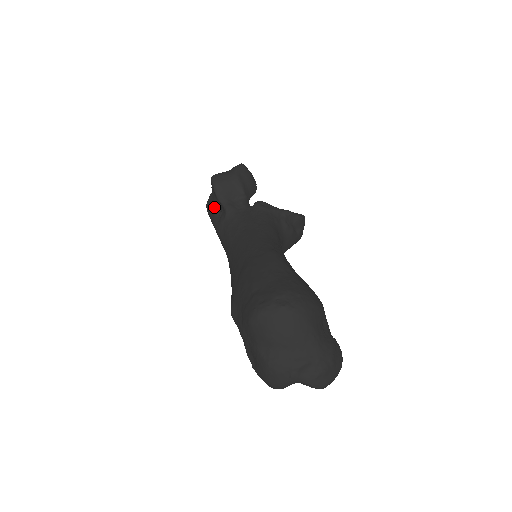
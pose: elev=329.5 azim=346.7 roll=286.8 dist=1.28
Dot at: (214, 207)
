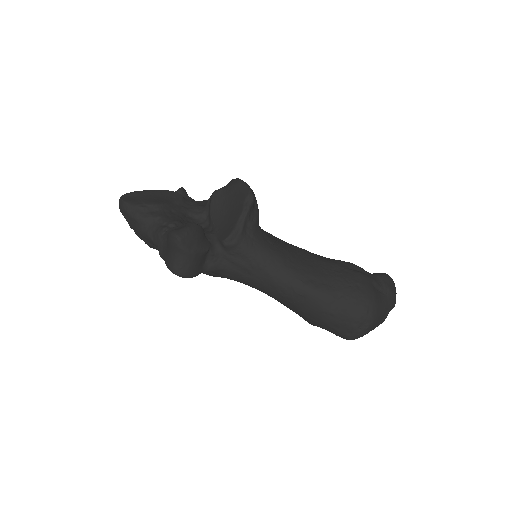
Dot at: occluded
